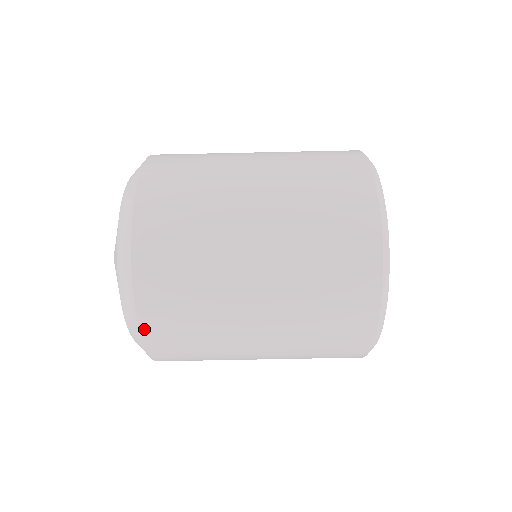
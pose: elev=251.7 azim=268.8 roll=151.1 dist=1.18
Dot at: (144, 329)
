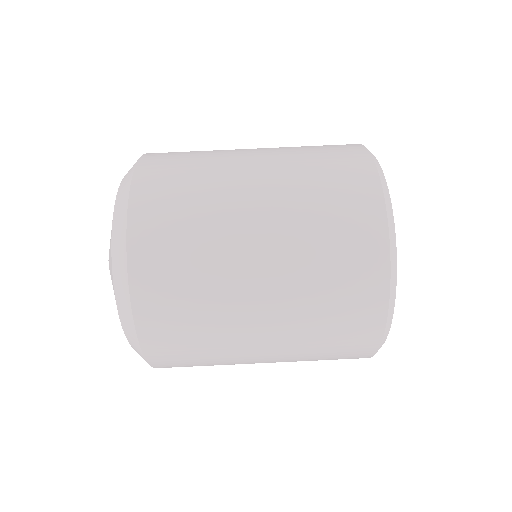
Dot at: (149, 356)
